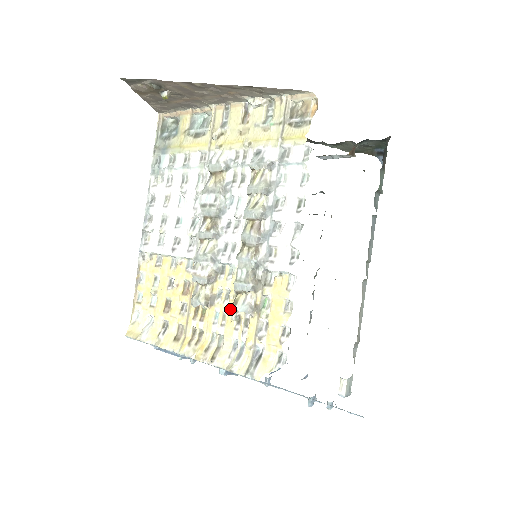
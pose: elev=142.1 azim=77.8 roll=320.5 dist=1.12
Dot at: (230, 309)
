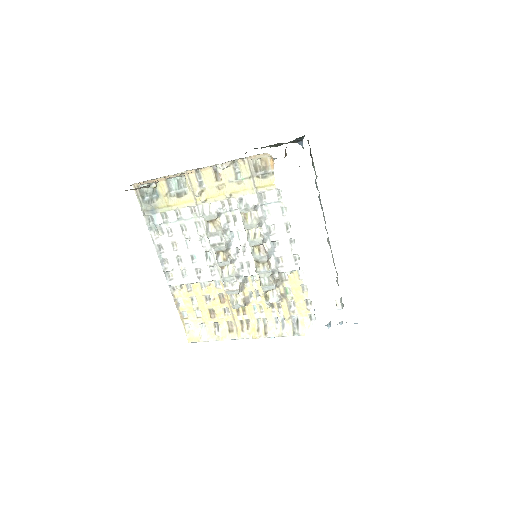
Dot at: (266, 303)
